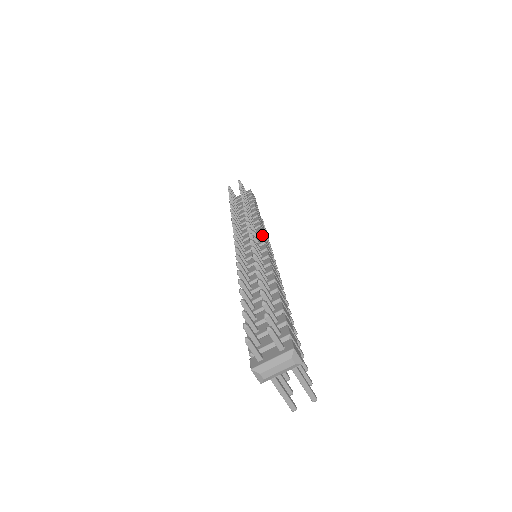
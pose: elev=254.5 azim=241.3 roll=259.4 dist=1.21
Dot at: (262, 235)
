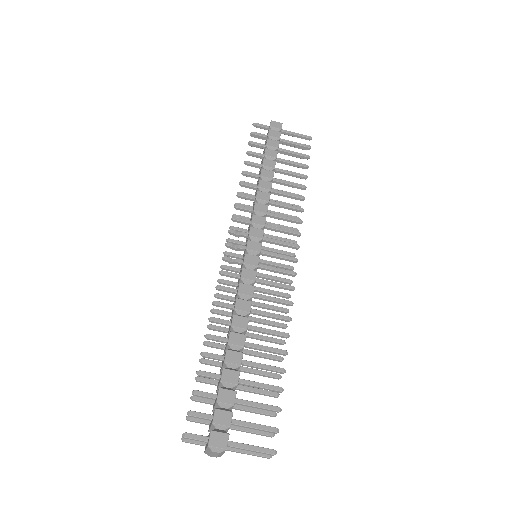
Dot at: (248, 235)
